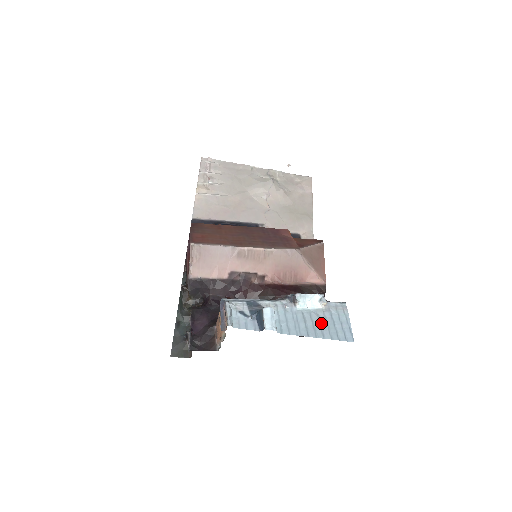
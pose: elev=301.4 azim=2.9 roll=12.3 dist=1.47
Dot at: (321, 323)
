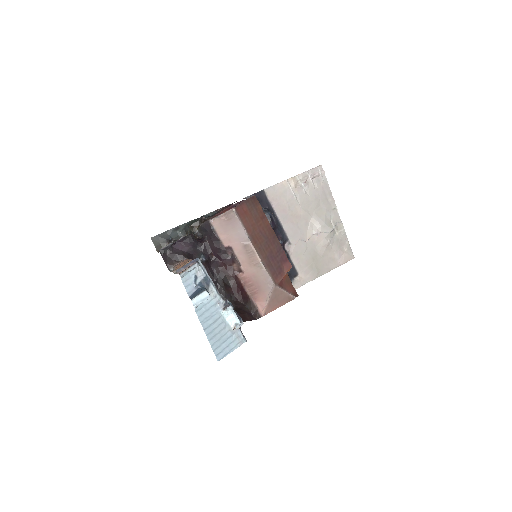
Dot at: (220, 333)
